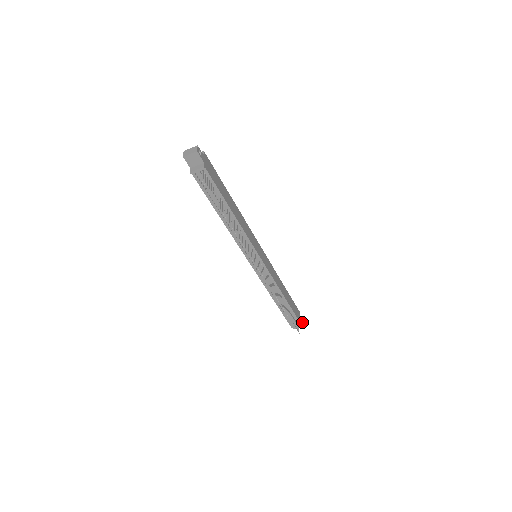
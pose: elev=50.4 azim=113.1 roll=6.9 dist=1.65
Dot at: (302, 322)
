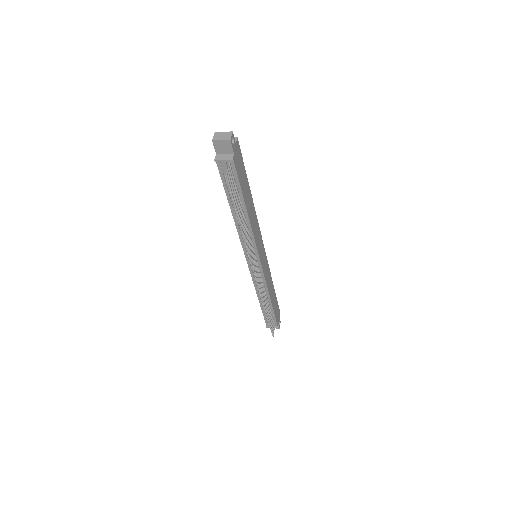
Dot at: (279, 323)
